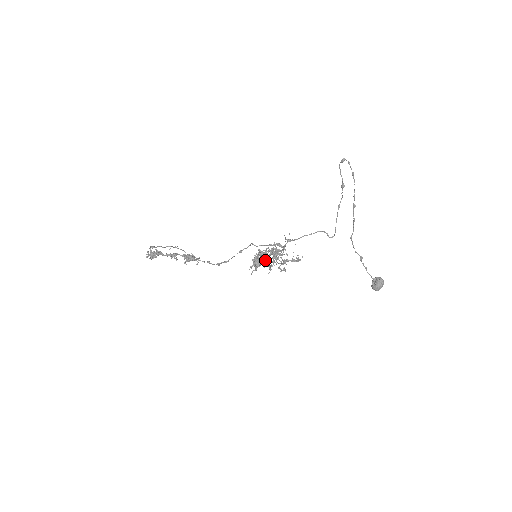
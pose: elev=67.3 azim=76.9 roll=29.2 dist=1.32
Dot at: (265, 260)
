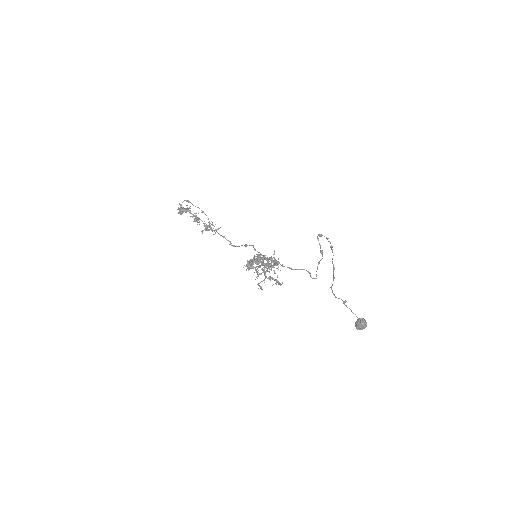
Dot at: (256, 267)
